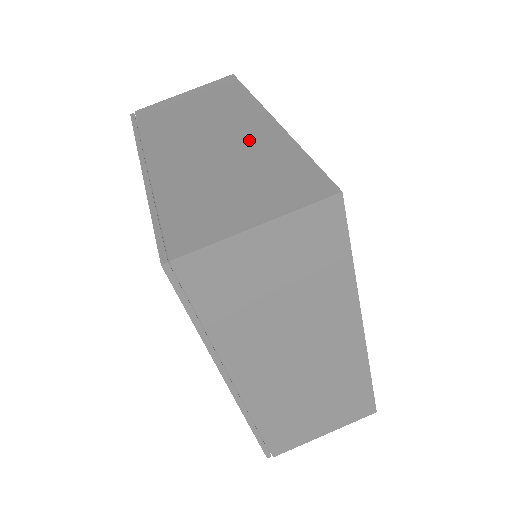
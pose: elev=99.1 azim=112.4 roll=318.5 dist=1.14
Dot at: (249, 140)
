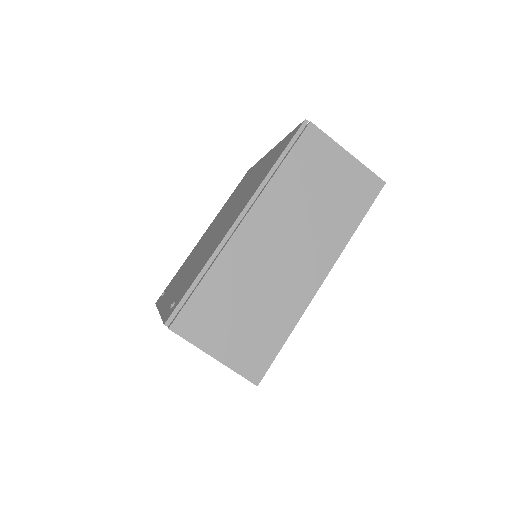
Dot at: (292, 285)
